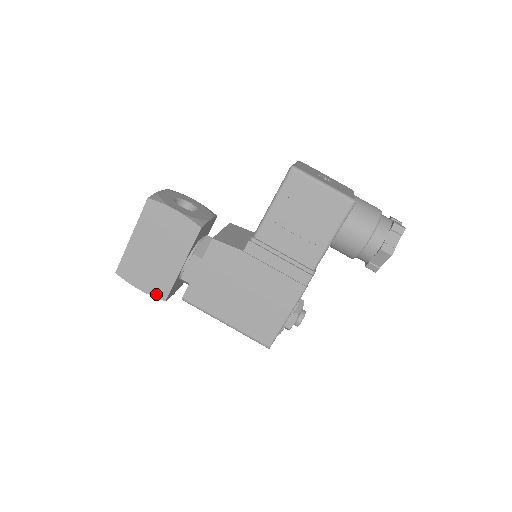
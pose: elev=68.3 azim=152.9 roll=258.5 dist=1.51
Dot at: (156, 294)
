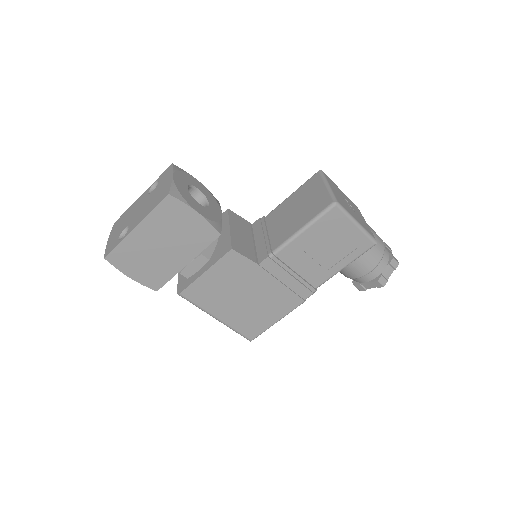
Dot at: (148, 284)
